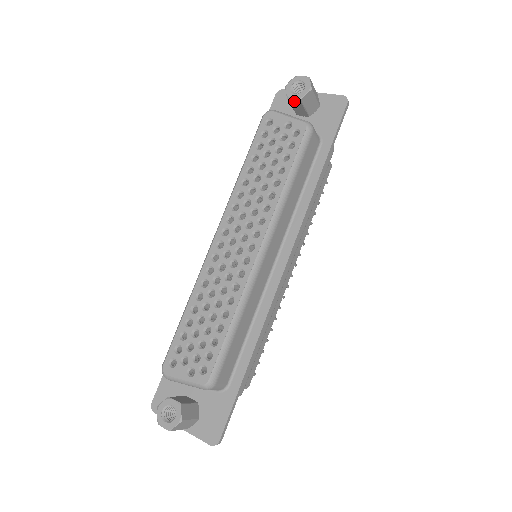
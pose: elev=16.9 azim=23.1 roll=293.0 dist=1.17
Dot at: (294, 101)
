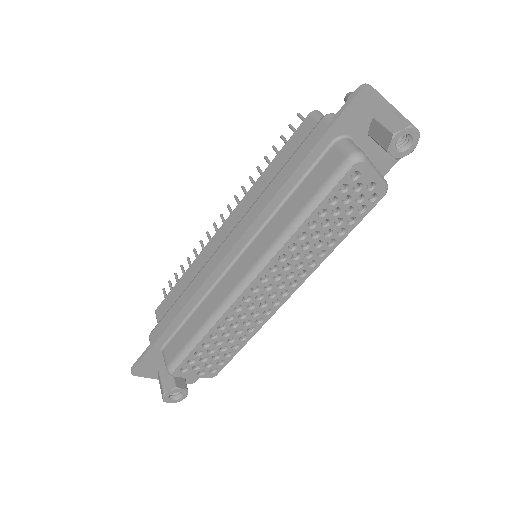
Dot at: (389, 153)
